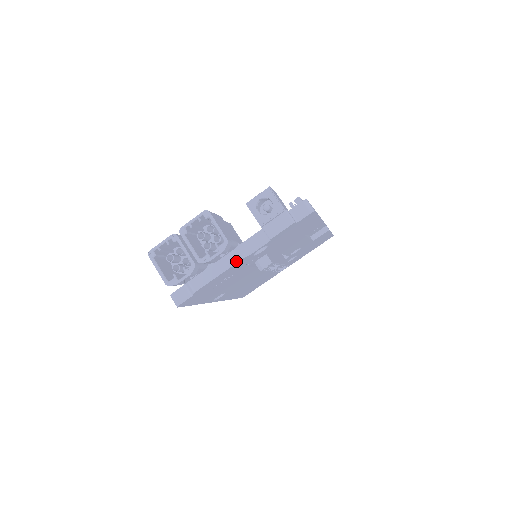
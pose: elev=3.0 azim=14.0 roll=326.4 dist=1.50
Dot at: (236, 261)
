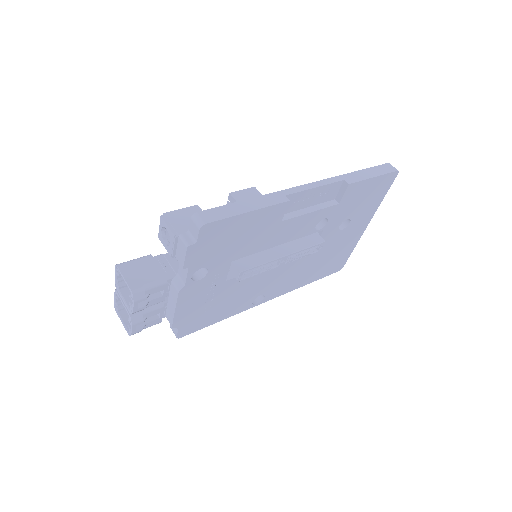
Dot at: (177, 295)
